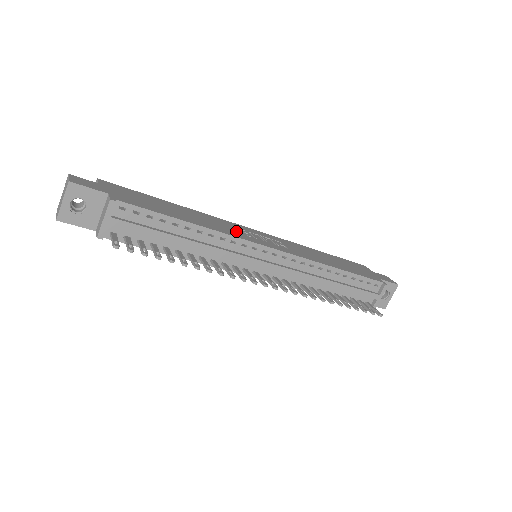
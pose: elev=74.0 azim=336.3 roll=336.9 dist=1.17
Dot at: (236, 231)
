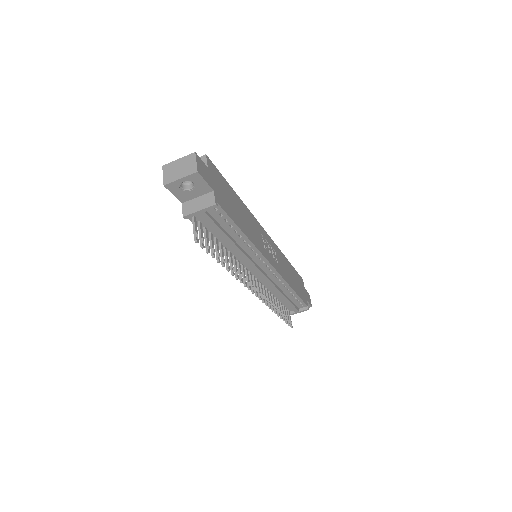
Dot at: (261, 241)
